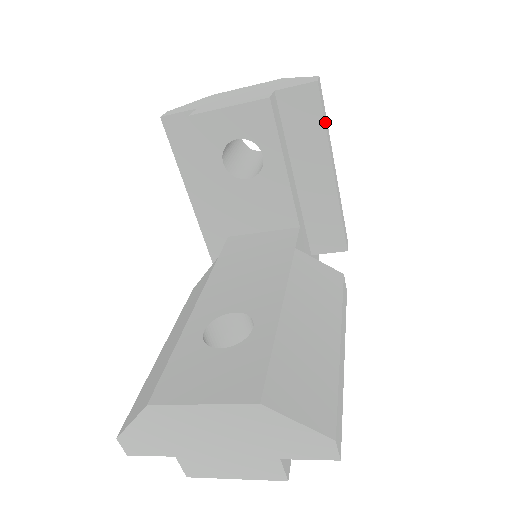
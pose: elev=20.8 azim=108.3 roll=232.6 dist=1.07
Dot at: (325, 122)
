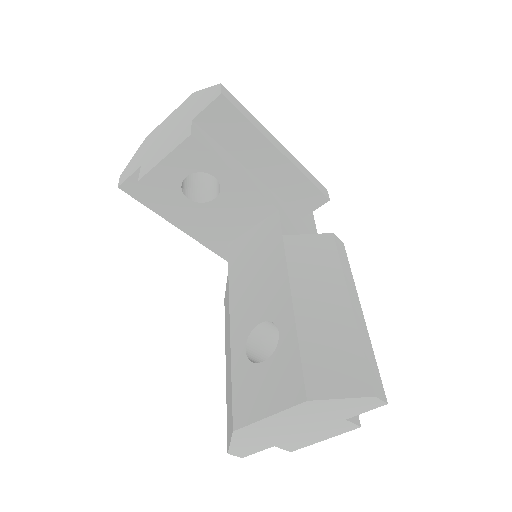
Dot at: (249, 119)
